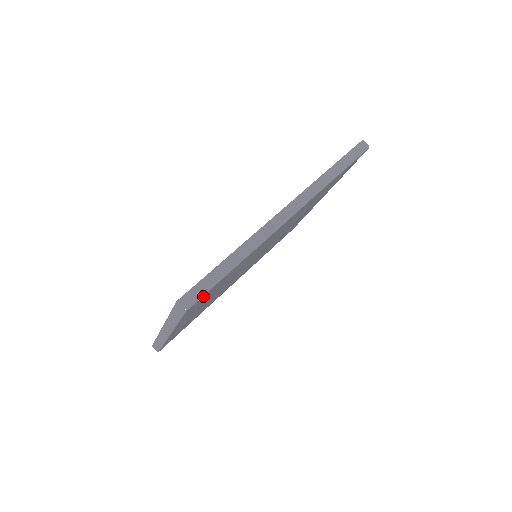
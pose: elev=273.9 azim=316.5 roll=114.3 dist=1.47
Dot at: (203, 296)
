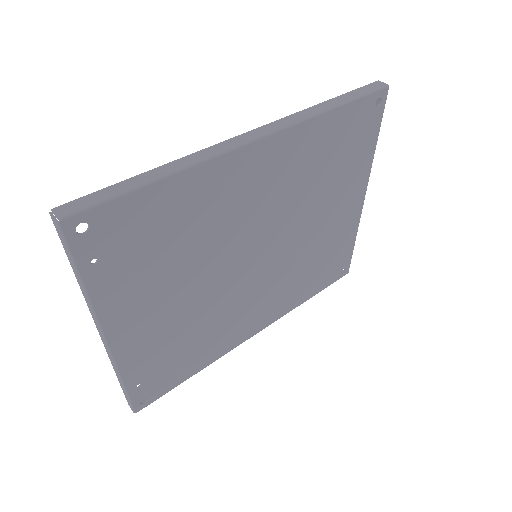
Dot at: (96, 212)
